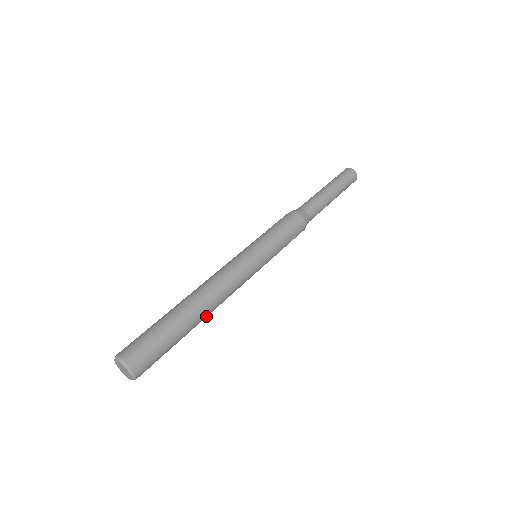
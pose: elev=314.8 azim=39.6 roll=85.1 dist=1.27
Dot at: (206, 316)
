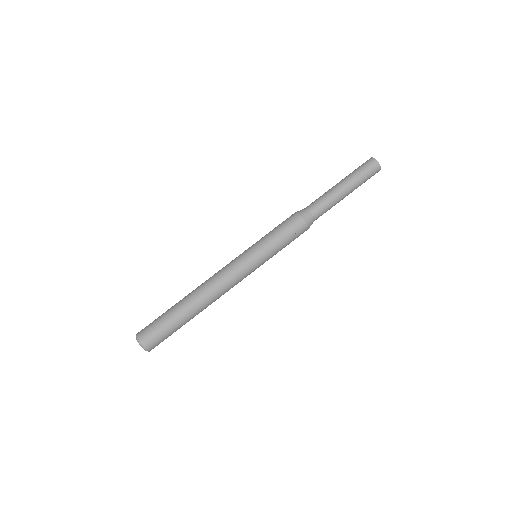
Dot at: (204, 307)
